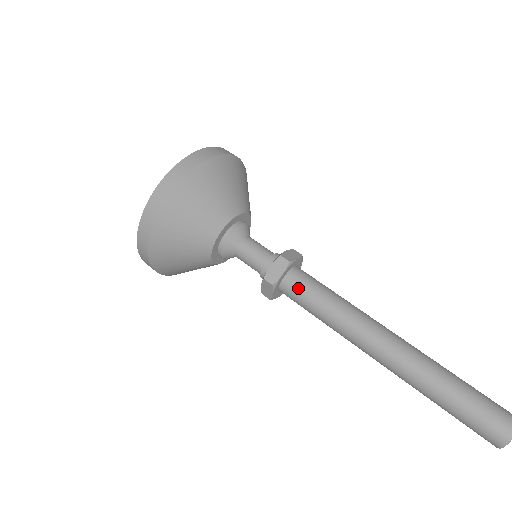
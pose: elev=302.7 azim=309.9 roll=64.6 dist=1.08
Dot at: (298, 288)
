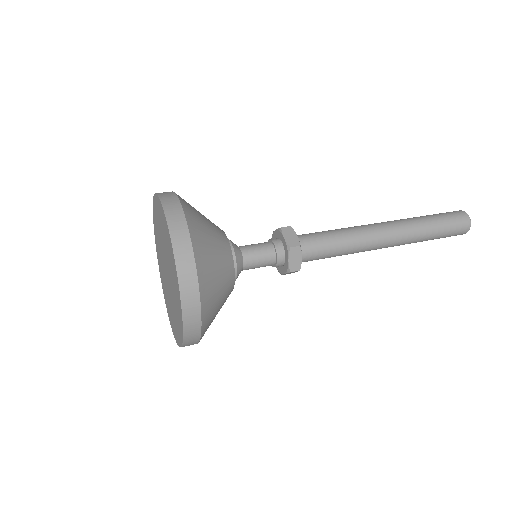
Dot at: (305, 234)
